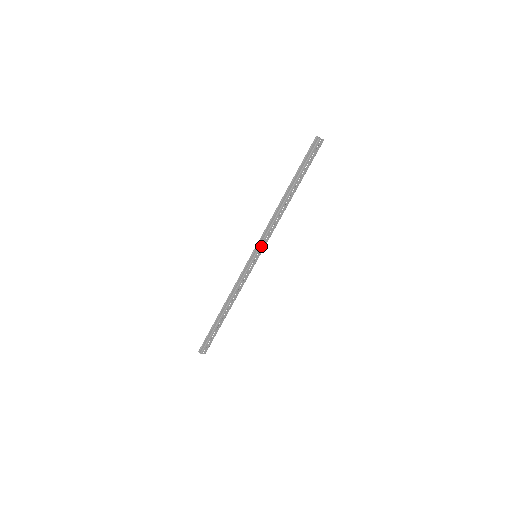
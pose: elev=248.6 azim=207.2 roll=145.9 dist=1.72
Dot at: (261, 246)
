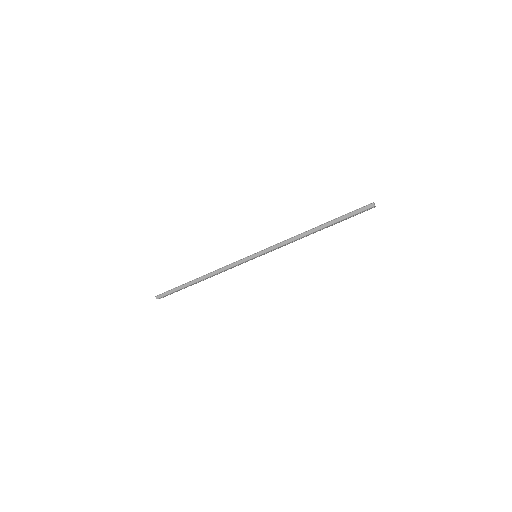
Dot at: (266, 252)
